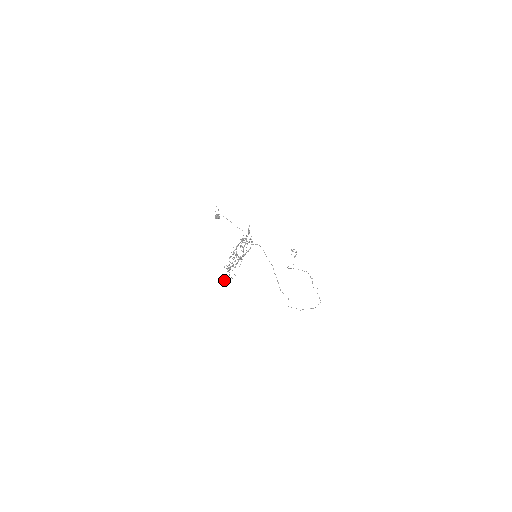
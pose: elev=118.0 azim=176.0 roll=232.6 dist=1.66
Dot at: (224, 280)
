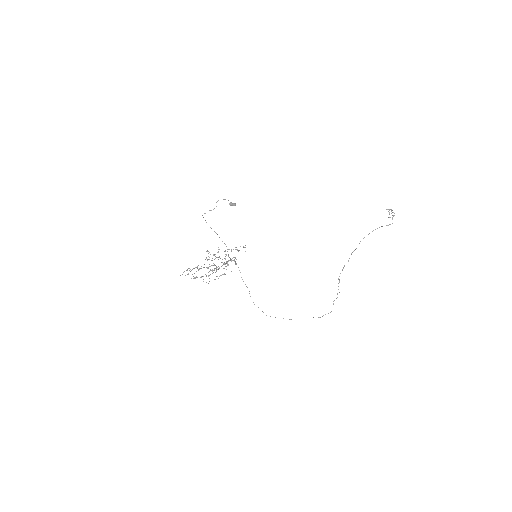
Dot at: occluded
